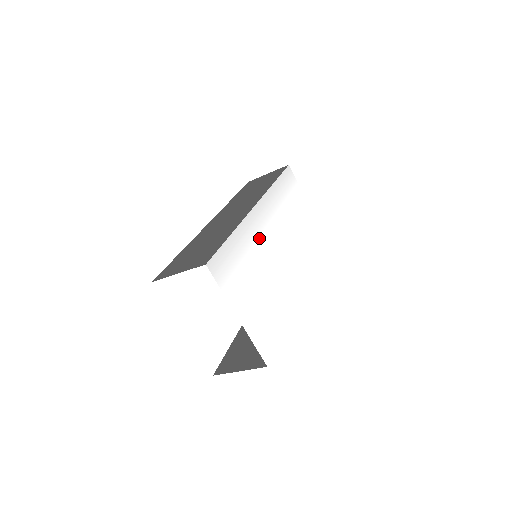
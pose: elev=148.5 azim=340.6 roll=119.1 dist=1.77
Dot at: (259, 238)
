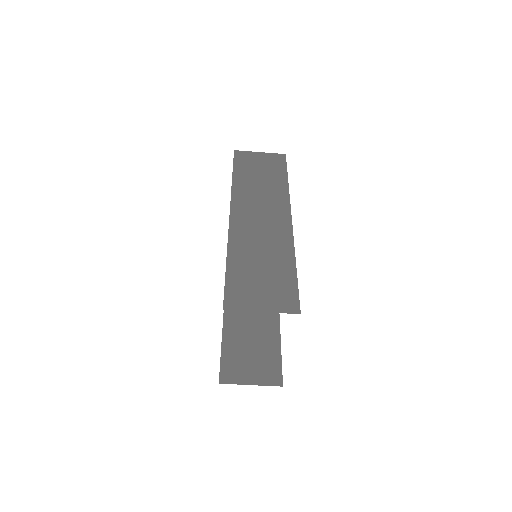
Dot at: occluded
